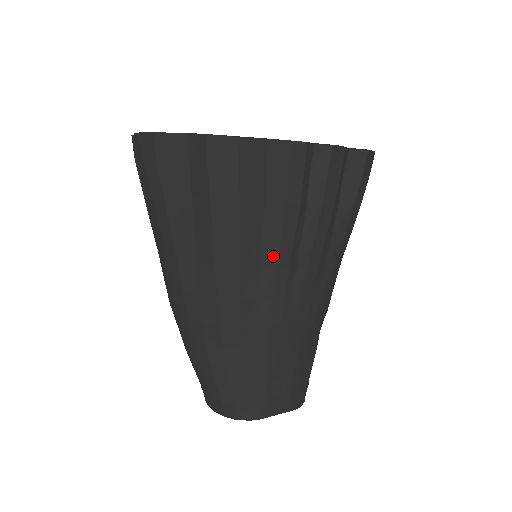
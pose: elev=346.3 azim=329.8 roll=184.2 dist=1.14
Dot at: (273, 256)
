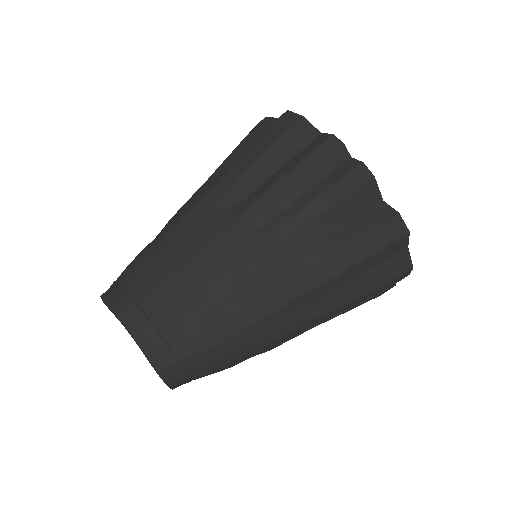
Dot at: (257, 197)
